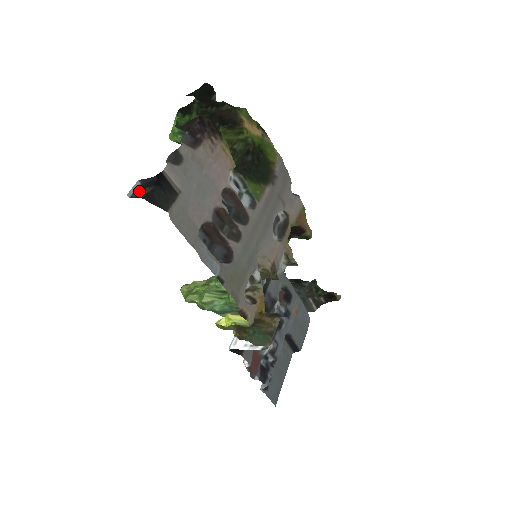
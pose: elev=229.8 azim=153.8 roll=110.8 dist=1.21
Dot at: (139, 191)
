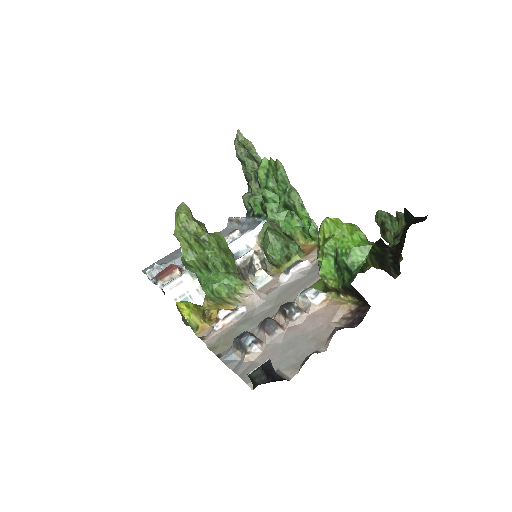
Dot at: (259, 374)
